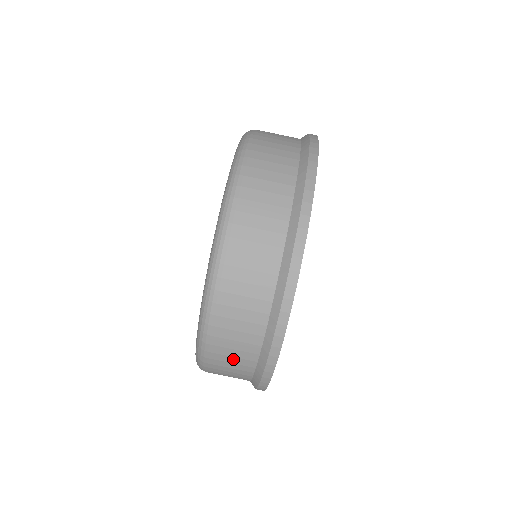
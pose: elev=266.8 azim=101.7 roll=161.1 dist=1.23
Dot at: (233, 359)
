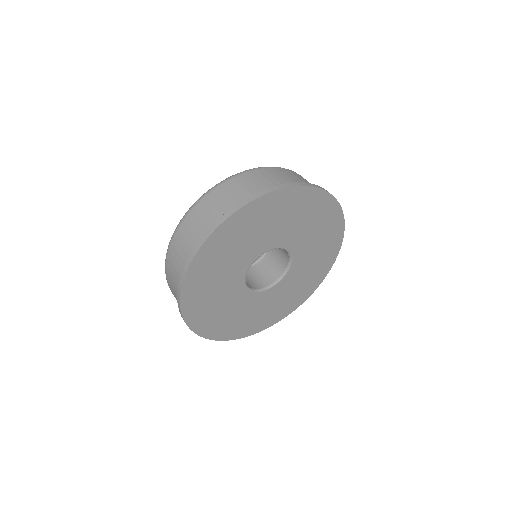
Dot at: (199, 221)
